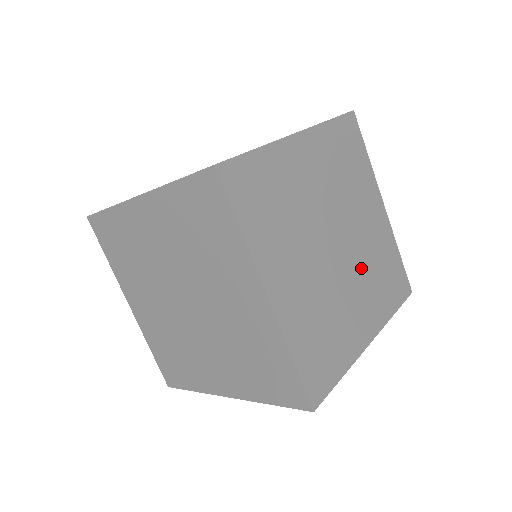
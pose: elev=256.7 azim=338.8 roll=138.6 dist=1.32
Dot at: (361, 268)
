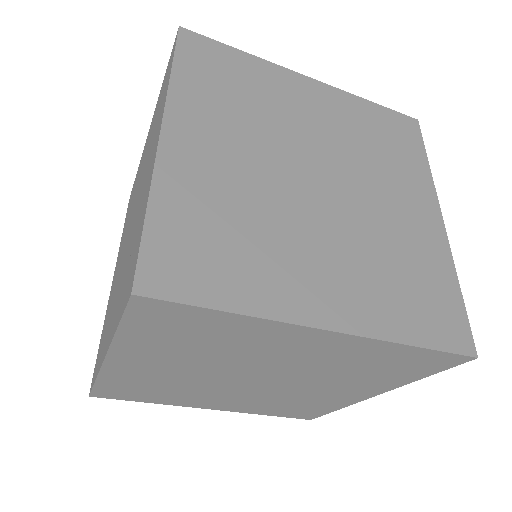
Dot at: (361, 168)
